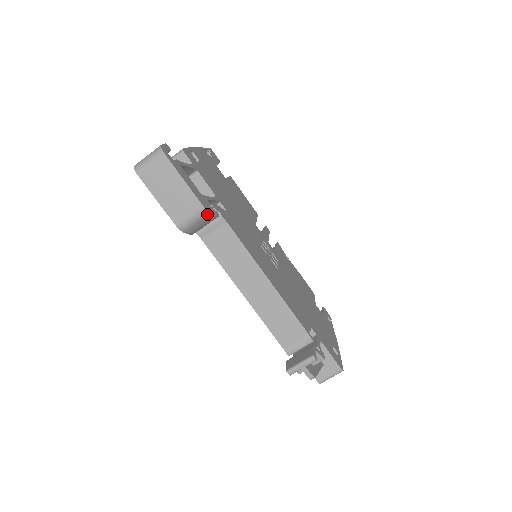
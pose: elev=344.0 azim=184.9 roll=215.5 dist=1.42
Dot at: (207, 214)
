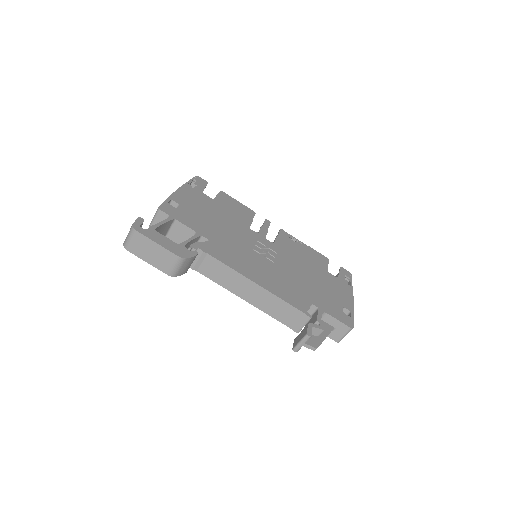
Dot at: (185, 260)
